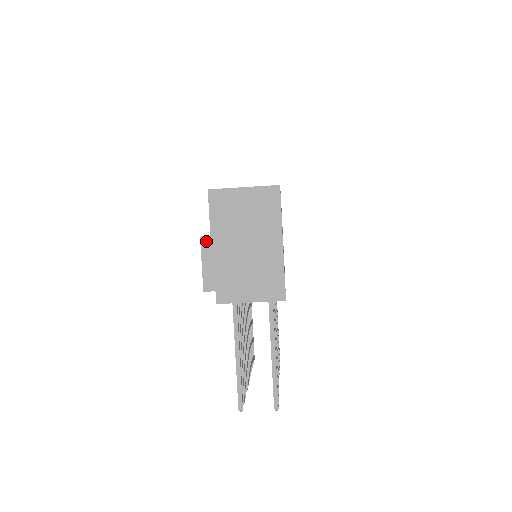
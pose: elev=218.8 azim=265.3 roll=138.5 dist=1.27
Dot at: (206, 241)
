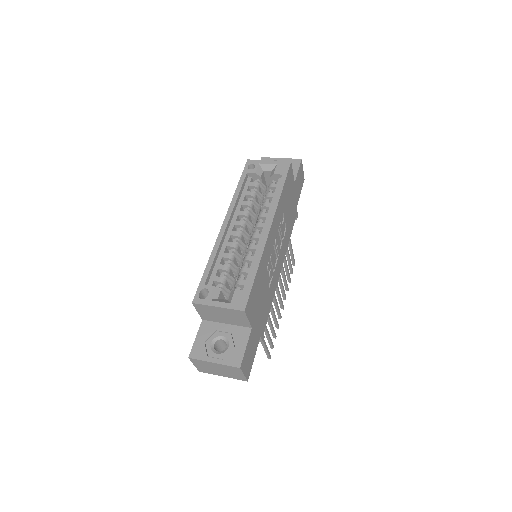
Dot at: (193, 360)
